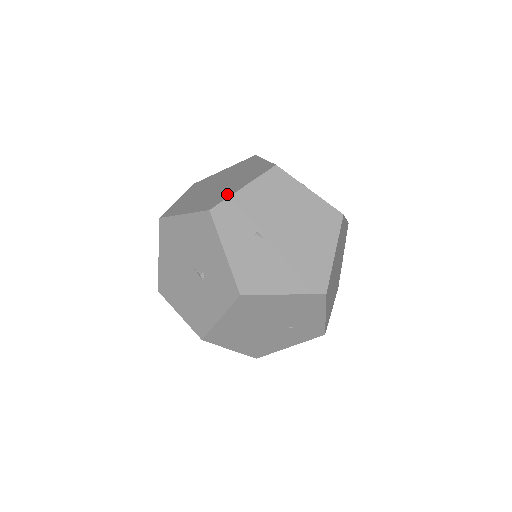
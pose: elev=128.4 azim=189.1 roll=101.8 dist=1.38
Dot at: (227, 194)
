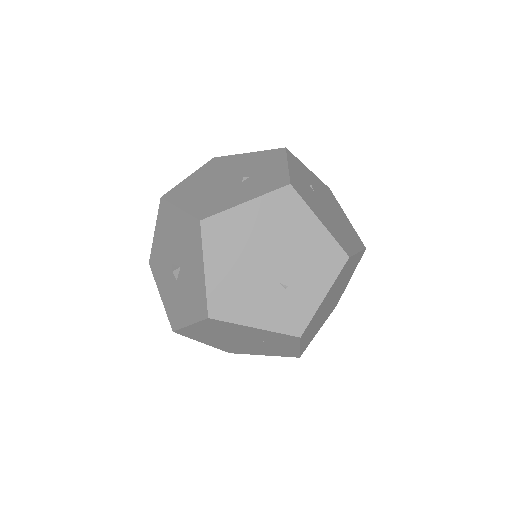
Dot at: occluded
